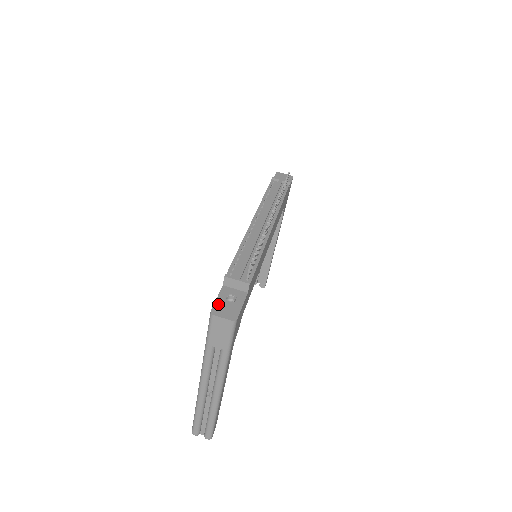
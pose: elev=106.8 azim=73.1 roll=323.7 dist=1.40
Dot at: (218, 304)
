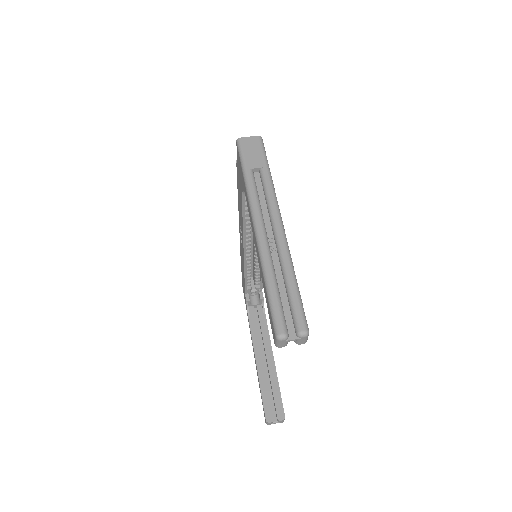
Dot at: occluded
